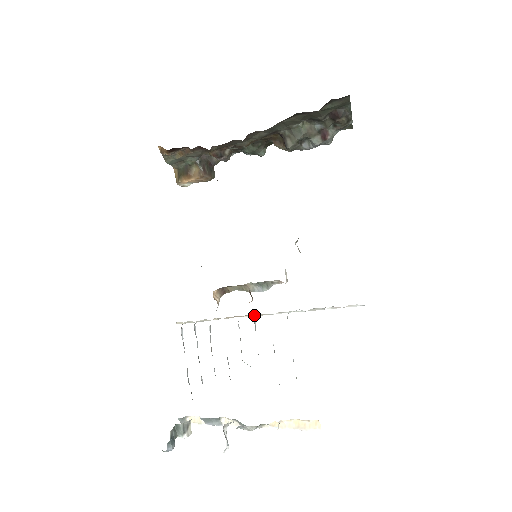
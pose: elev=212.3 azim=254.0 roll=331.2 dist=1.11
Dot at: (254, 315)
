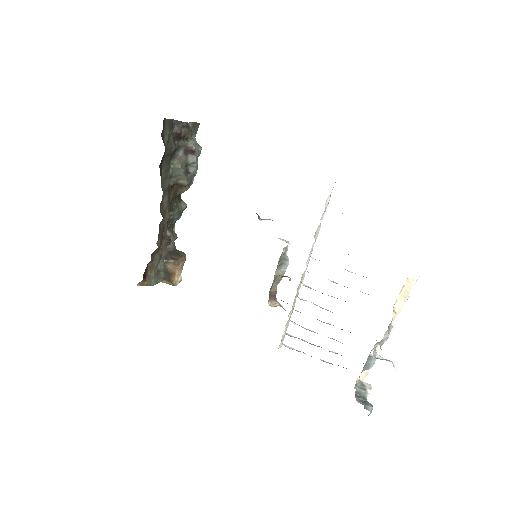
Dot at: (301, 283)
